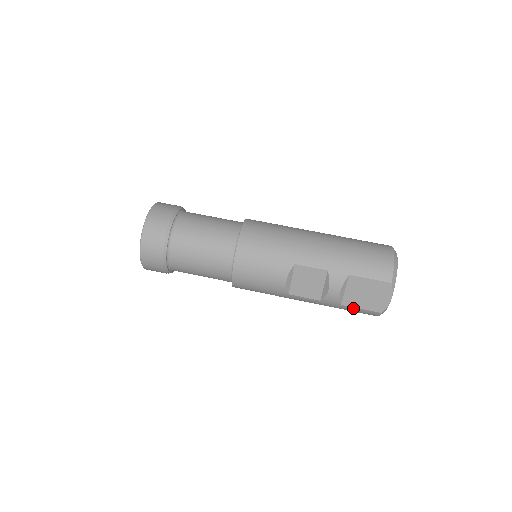
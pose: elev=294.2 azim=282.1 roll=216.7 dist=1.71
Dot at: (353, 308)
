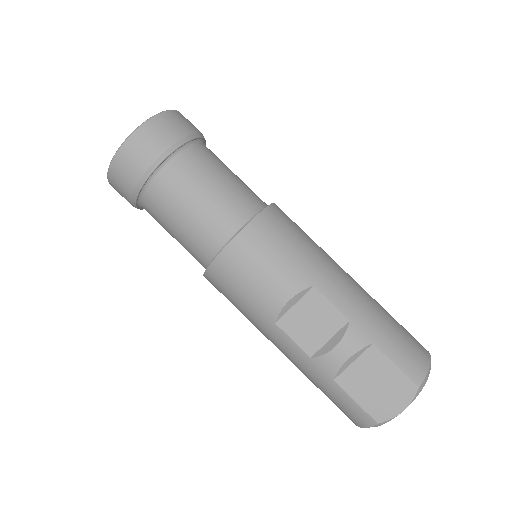
Dot at: (345, 394)
